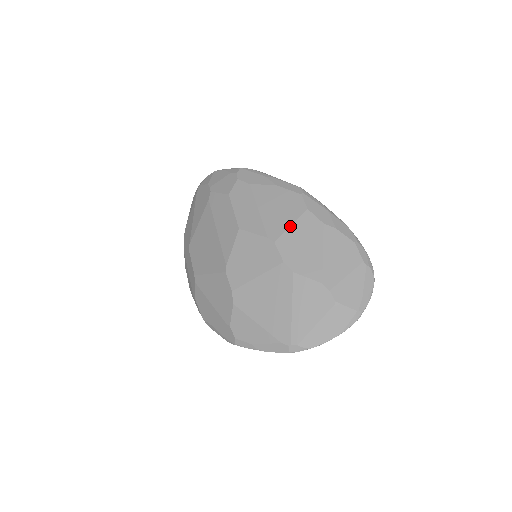
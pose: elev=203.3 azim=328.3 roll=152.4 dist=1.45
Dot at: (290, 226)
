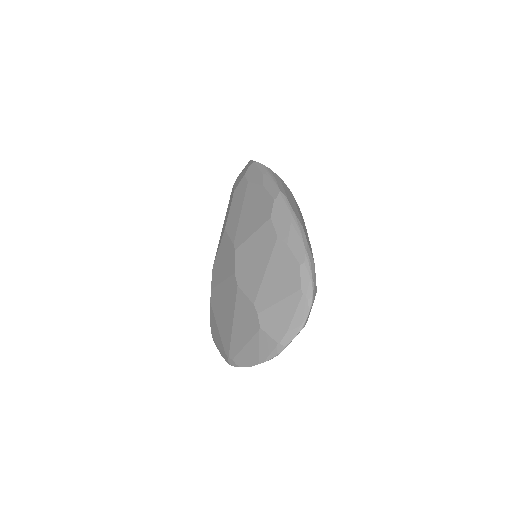
Dot at: (251, 235)
